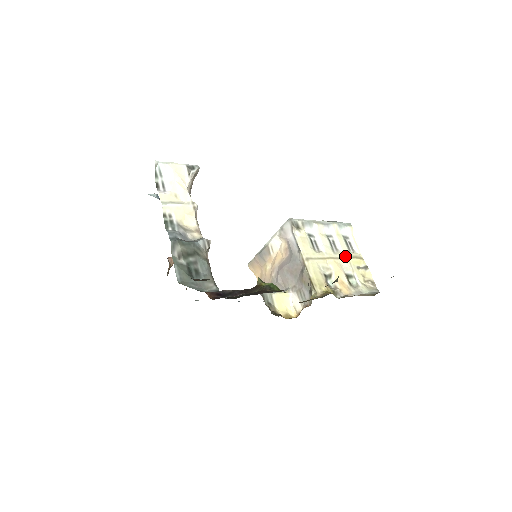
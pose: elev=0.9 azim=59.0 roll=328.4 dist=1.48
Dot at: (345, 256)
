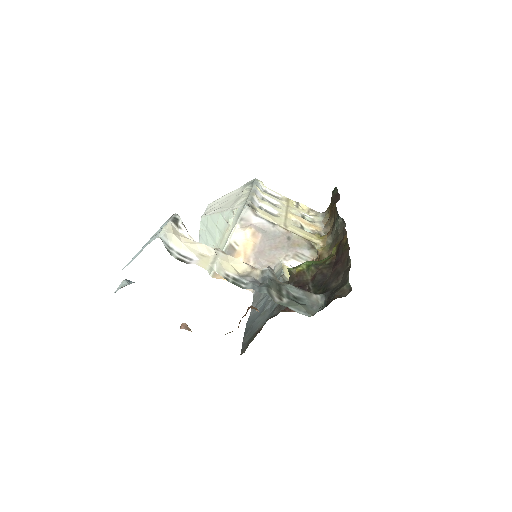
Dot at: (285, 205)
